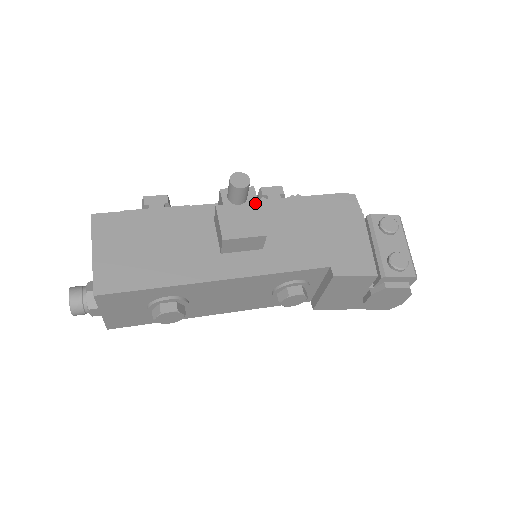
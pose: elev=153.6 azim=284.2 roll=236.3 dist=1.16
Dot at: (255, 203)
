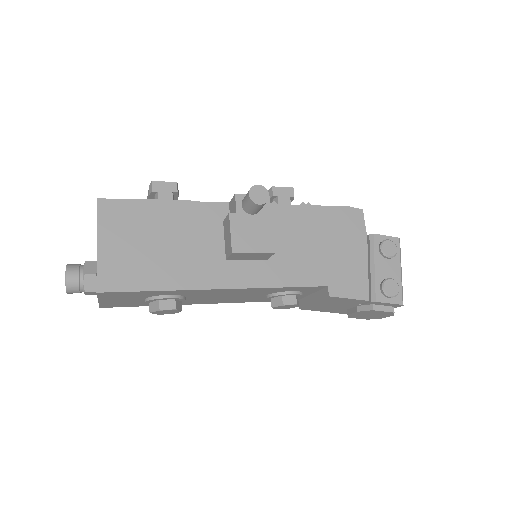
Dot at: (268, 215)
